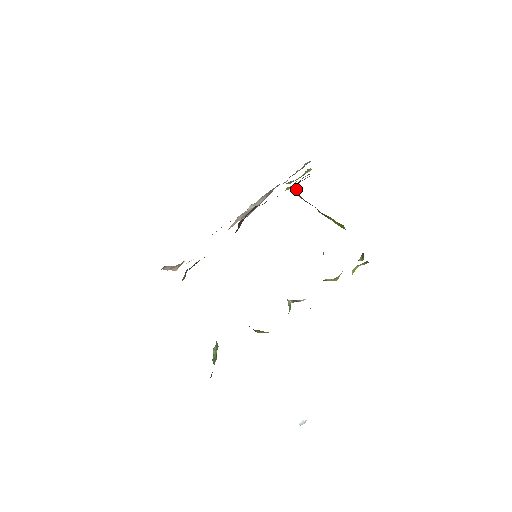
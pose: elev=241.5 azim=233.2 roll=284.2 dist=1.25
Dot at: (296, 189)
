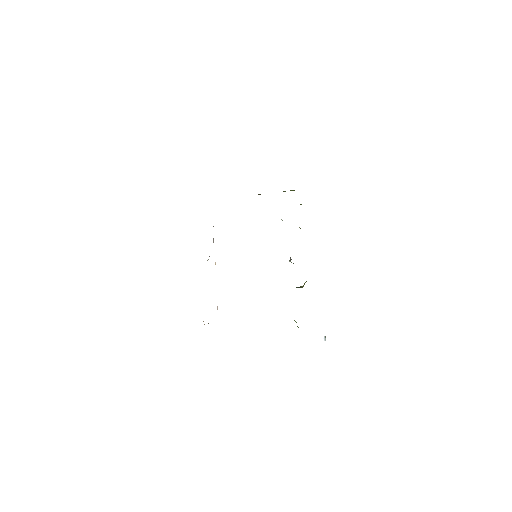
Dot at: occluded
